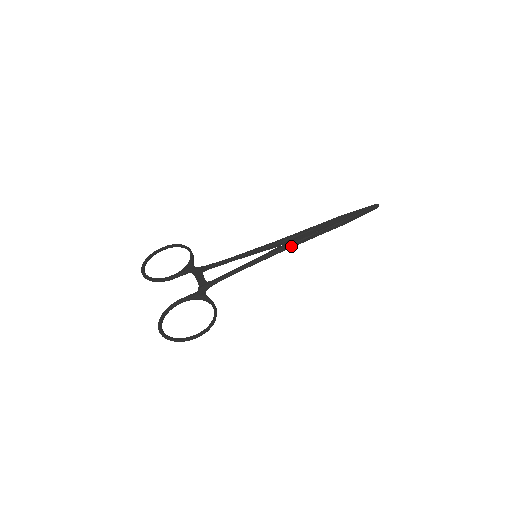
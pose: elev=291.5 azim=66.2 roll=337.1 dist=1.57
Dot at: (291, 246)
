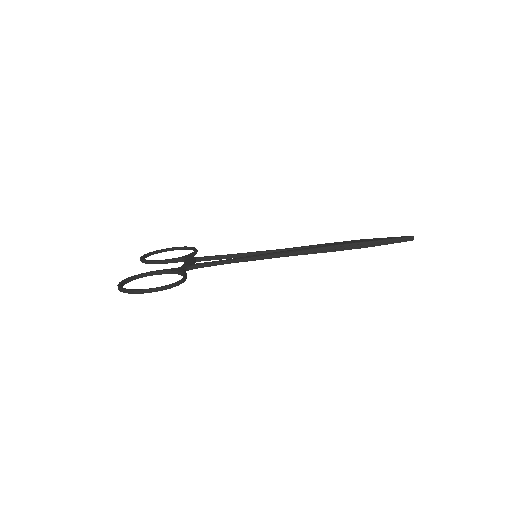
Dot at: (297, 252)
